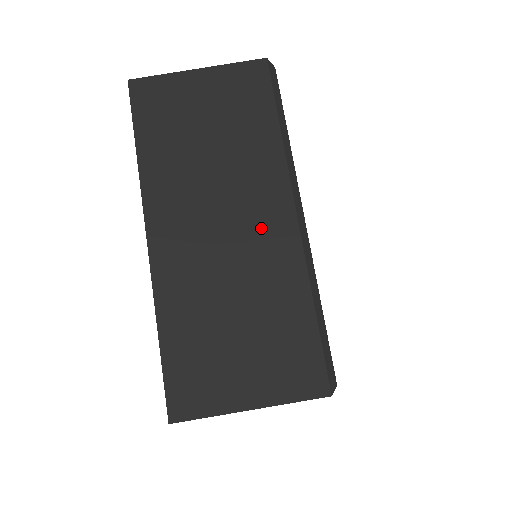
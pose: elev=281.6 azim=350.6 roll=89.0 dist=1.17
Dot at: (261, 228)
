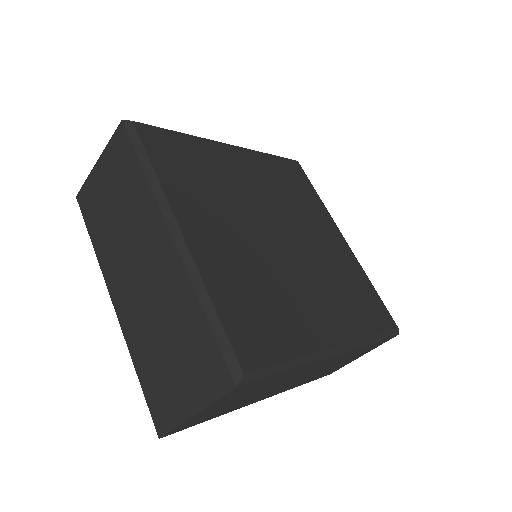
Dot at: (157, 261)
